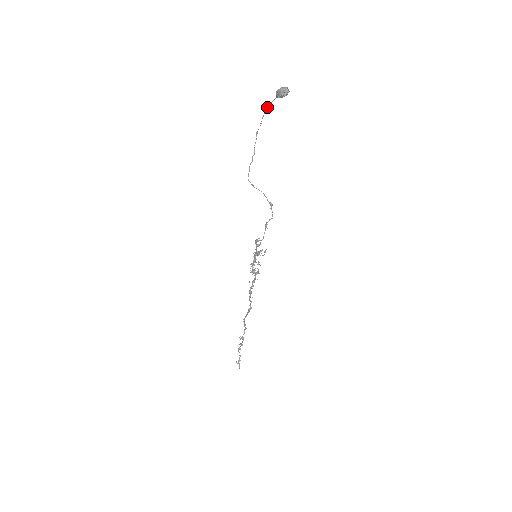
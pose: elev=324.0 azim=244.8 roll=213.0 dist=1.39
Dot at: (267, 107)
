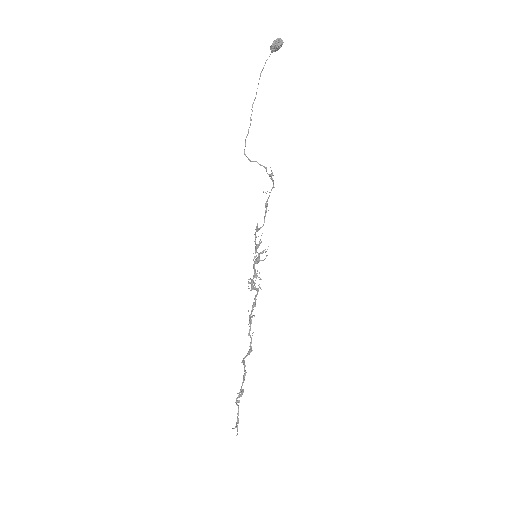
Dot at: (262, 69)
